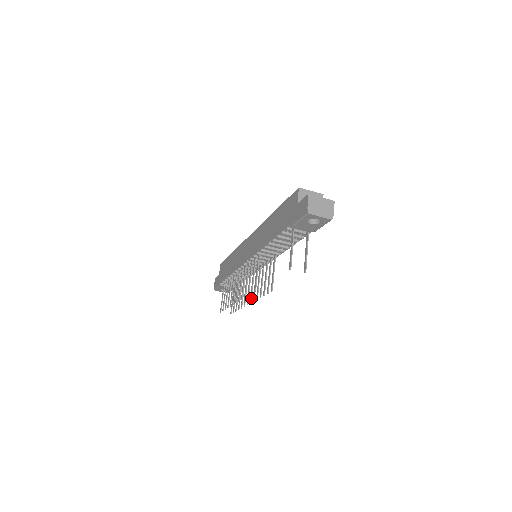
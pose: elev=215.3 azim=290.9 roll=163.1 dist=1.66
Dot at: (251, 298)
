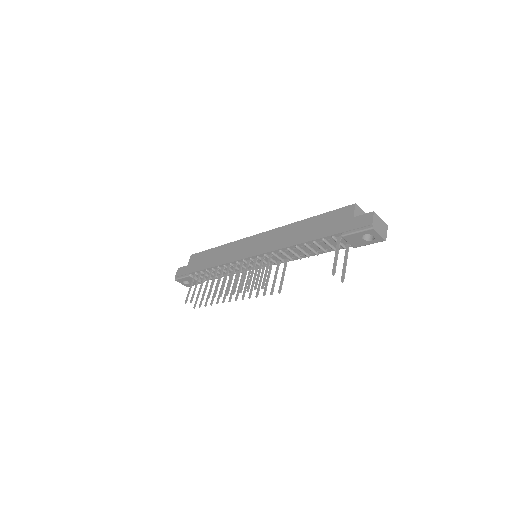
Dot at: occluded
